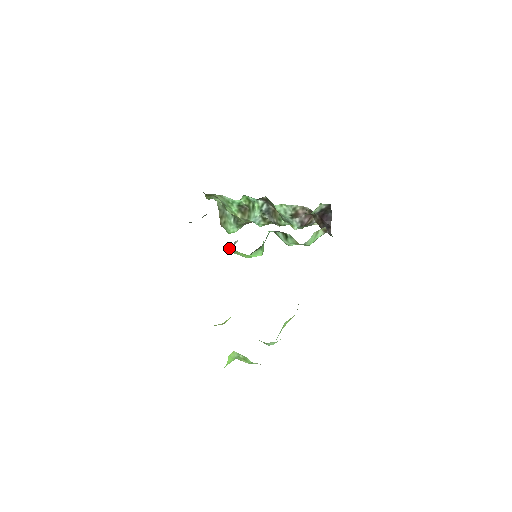
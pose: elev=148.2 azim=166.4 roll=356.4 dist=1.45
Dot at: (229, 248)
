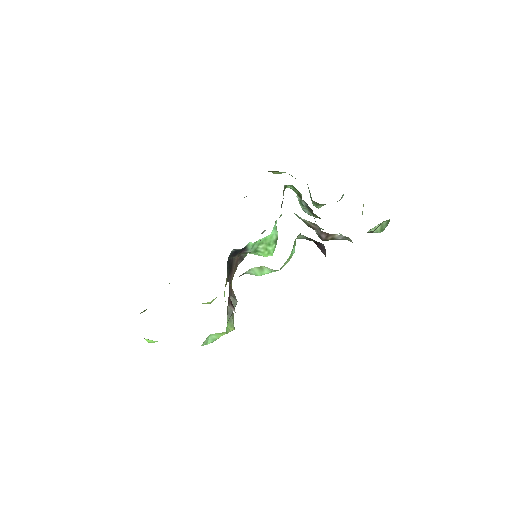
Dot at: occluded
